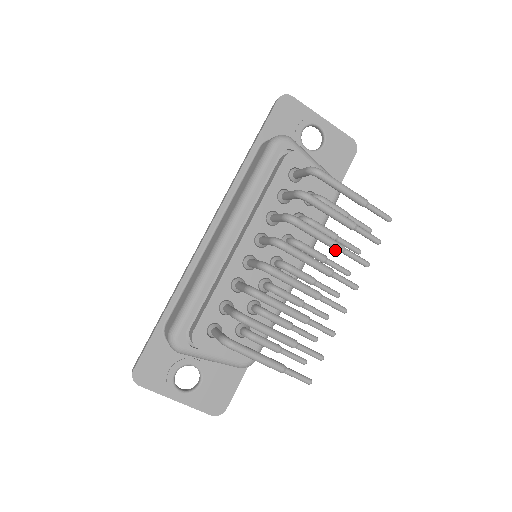
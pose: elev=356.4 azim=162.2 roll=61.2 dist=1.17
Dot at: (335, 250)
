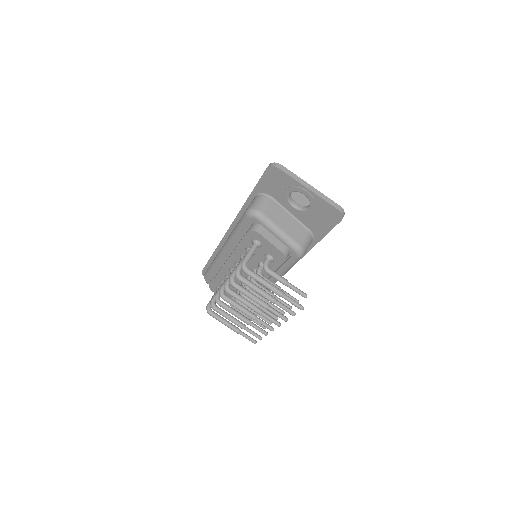
Dot at: (263, 305)
